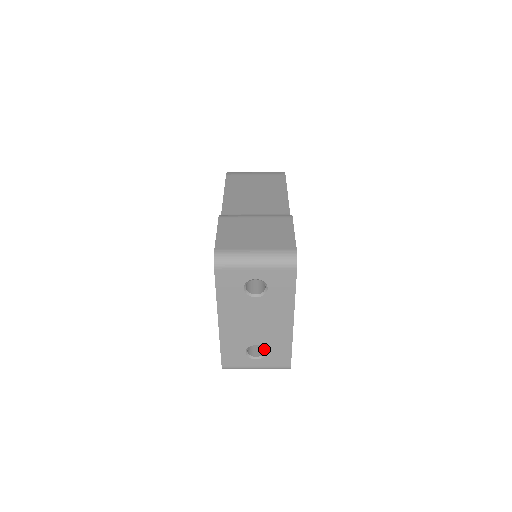
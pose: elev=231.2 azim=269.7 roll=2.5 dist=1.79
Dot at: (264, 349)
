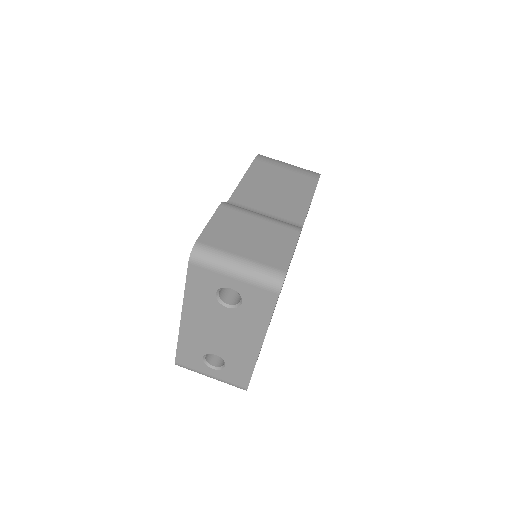
Dot at: occluded
